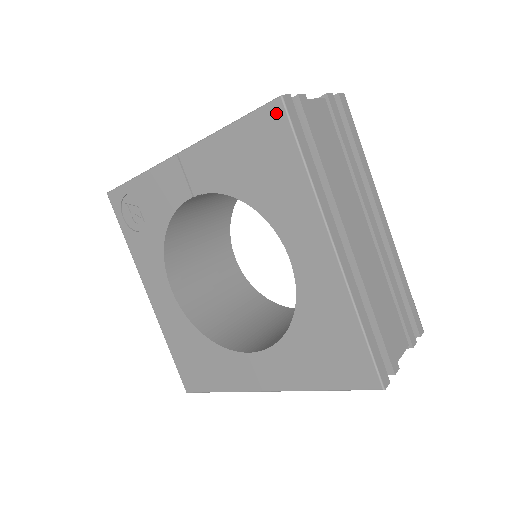
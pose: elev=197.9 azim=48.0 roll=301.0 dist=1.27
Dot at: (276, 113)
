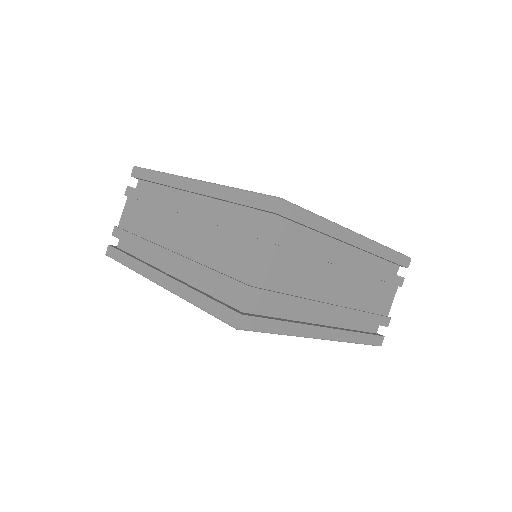
Dot at: occluded
